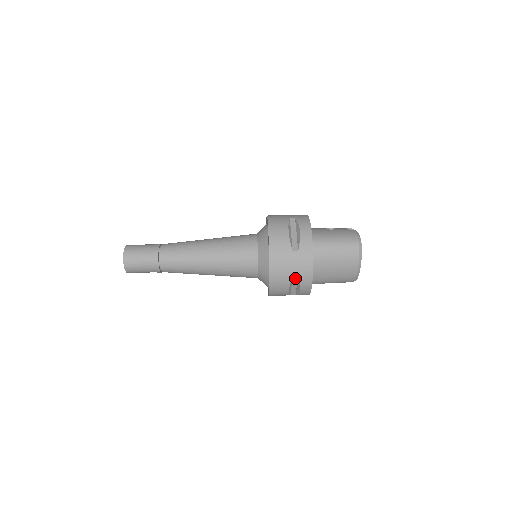
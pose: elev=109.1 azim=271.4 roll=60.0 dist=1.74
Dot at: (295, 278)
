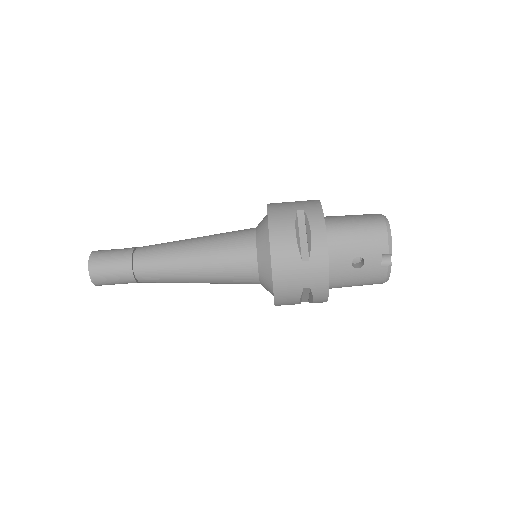
Dot at: occluded
